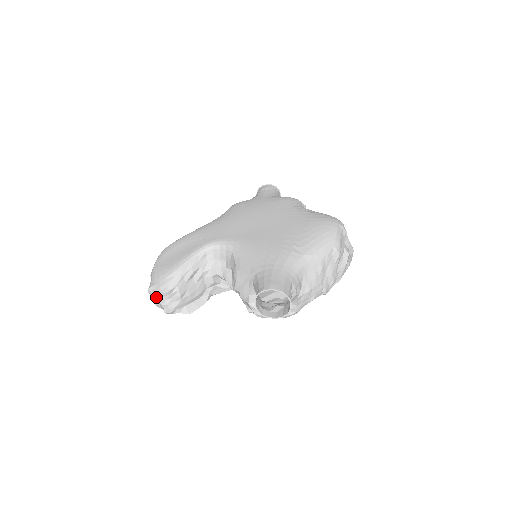
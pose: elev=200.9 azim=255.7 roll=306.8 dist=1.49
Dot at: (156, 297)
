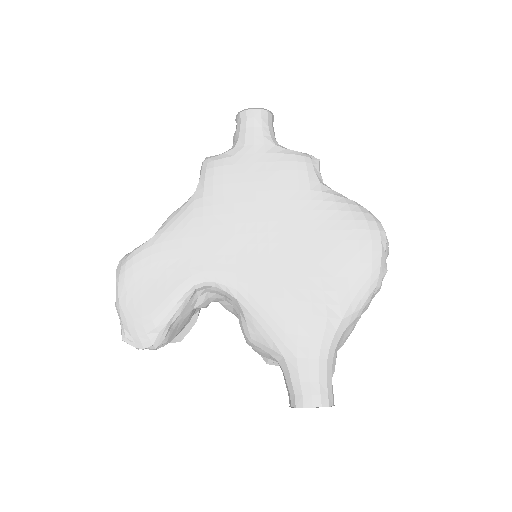
Dot at: occluded
